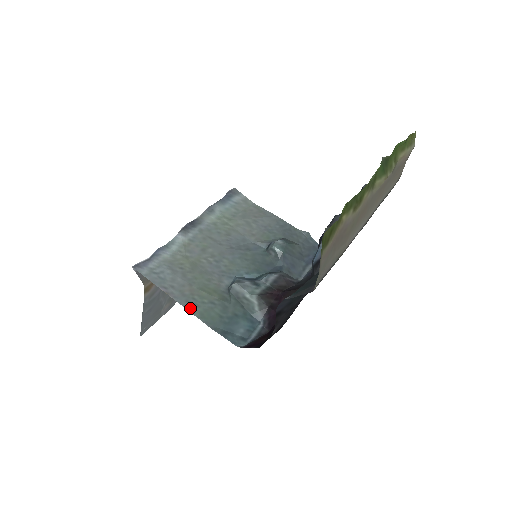
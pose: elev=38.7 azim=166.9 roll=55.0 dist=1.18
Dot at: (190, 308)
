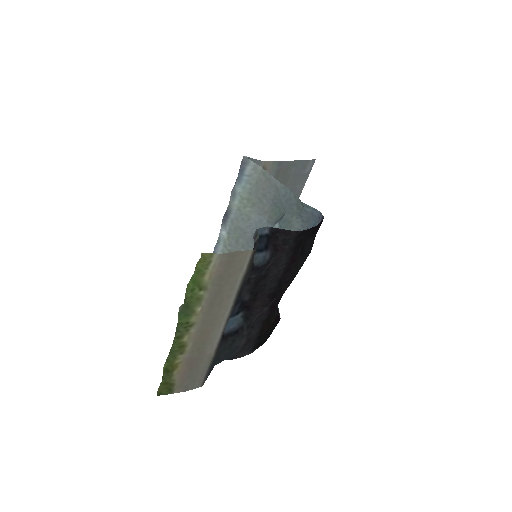
Dot at: occluded
